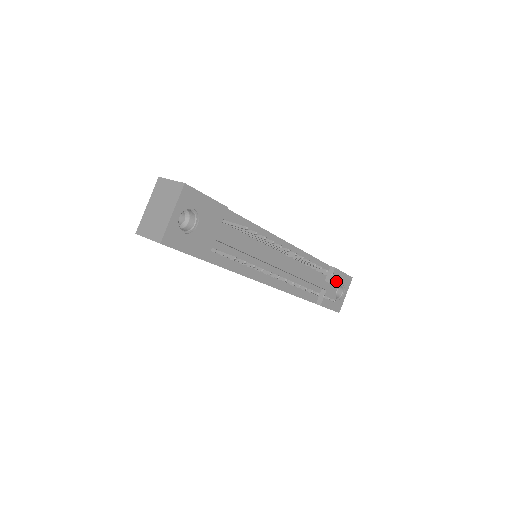
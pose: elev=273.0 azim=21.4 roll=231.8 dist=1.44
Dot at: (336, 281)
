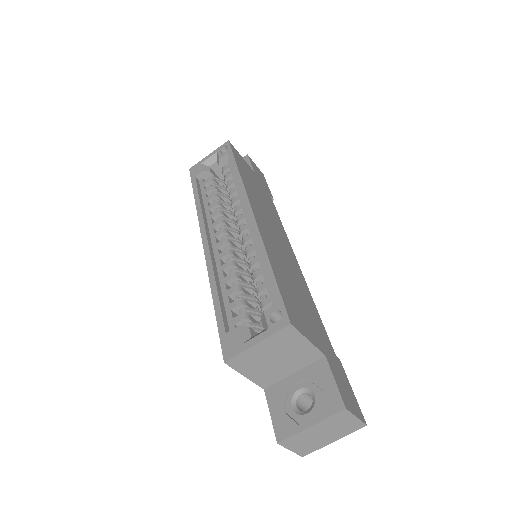
Dot at: occluded
